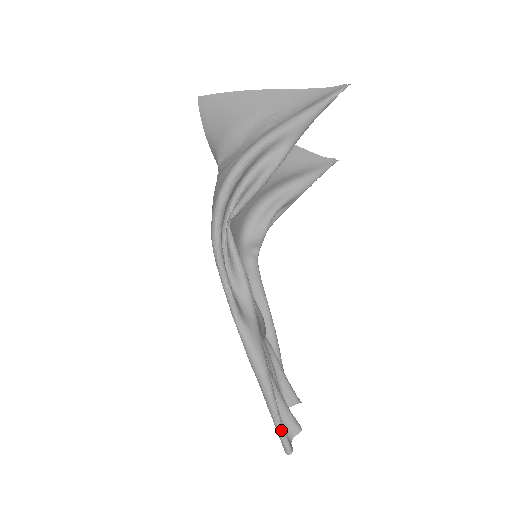
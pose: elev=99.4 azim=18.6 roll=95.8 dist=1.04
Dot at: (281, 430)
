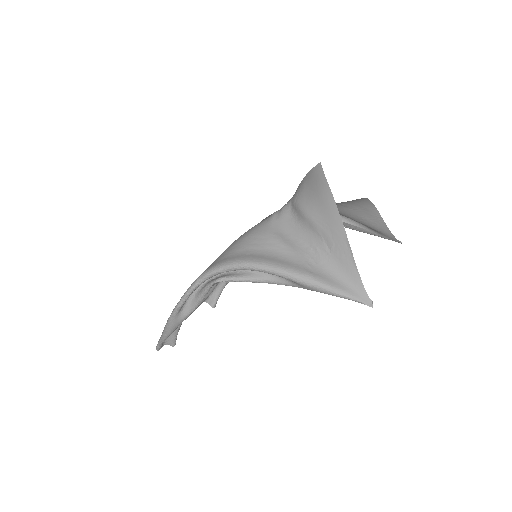
Dot at: (159, 345)
